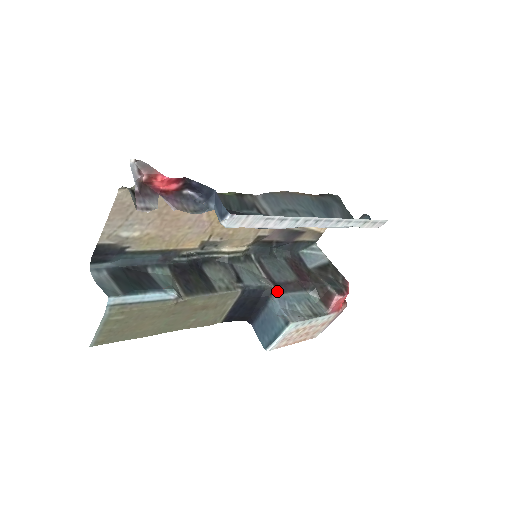
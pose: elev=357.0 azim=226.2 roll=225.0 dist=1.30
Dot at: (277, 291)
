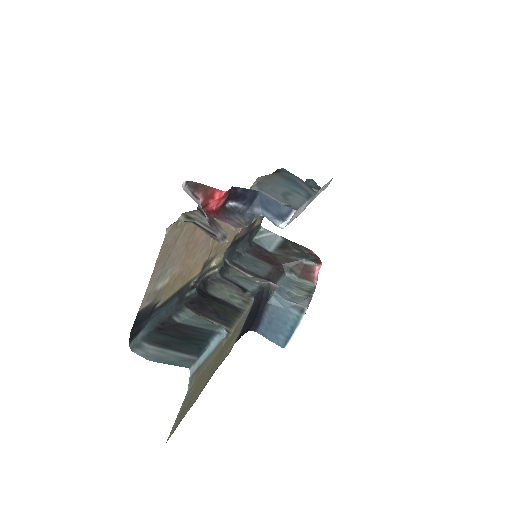
Dot at: occluded
